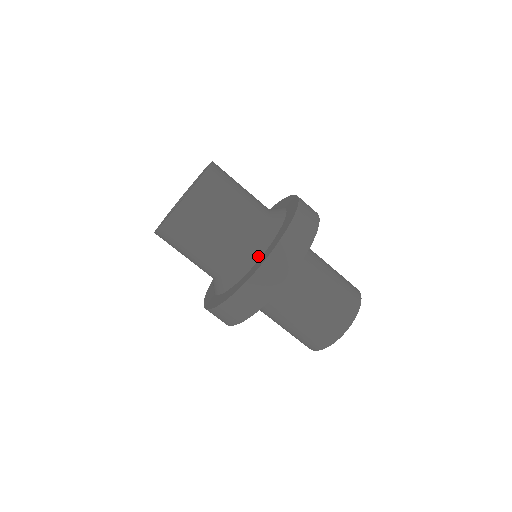
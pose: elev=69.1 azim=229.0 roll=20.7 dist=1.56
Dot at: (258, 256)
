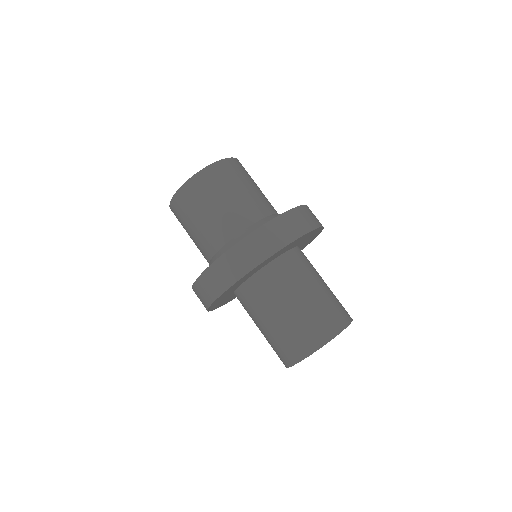
Dot at: occluded
